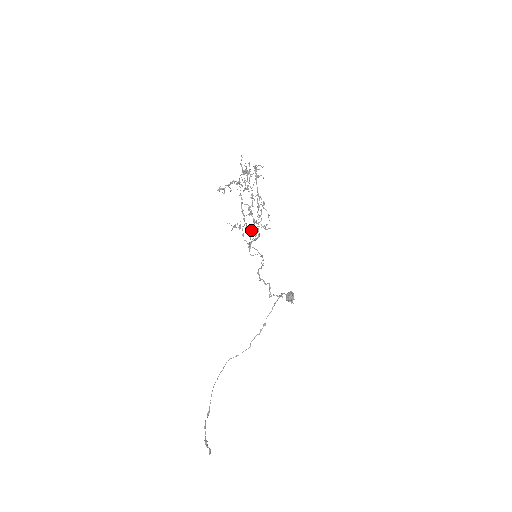
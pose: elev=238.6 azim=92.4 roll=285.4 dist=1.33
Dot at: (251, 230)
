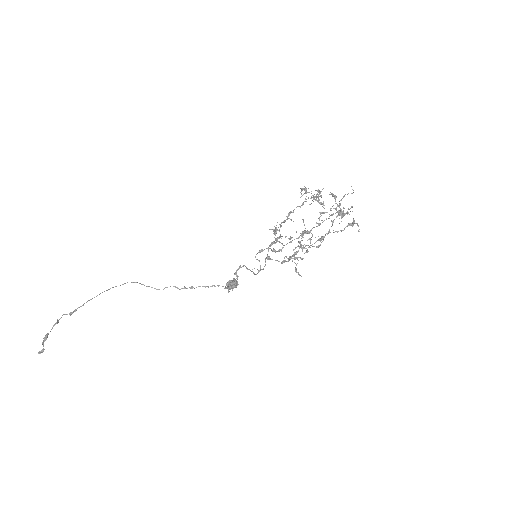
Dot at: occluded
